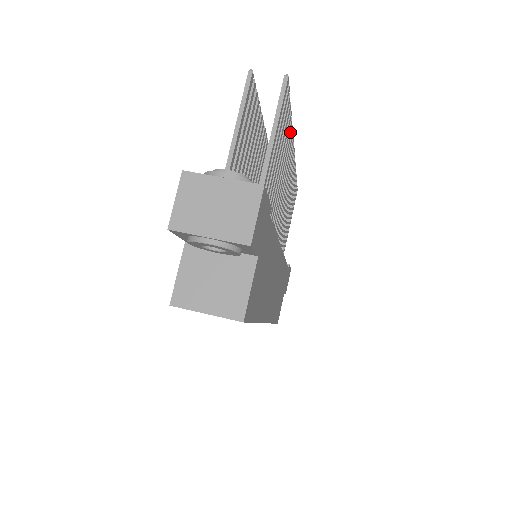
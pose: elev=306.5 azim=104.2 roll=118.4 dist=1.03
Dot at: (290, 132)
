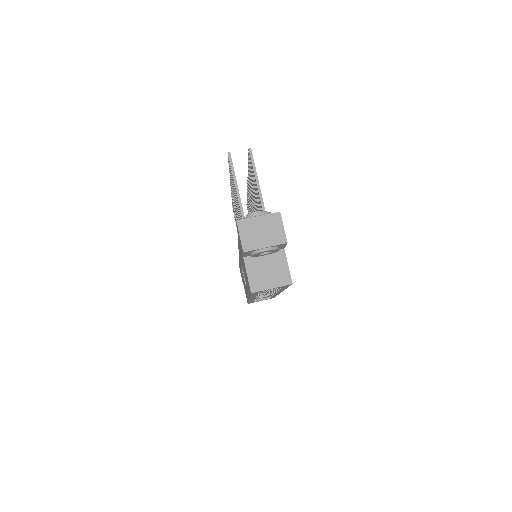
Dot at: occluded
